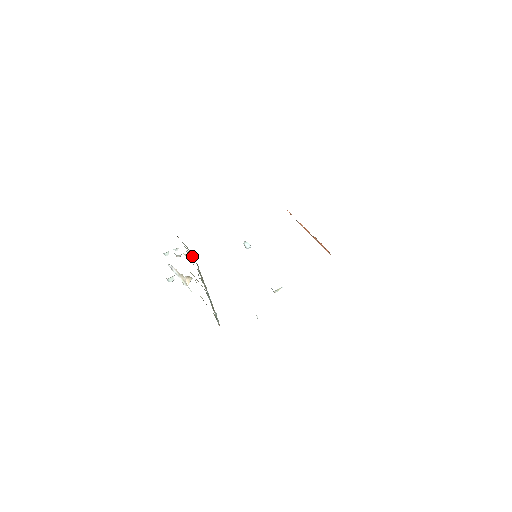
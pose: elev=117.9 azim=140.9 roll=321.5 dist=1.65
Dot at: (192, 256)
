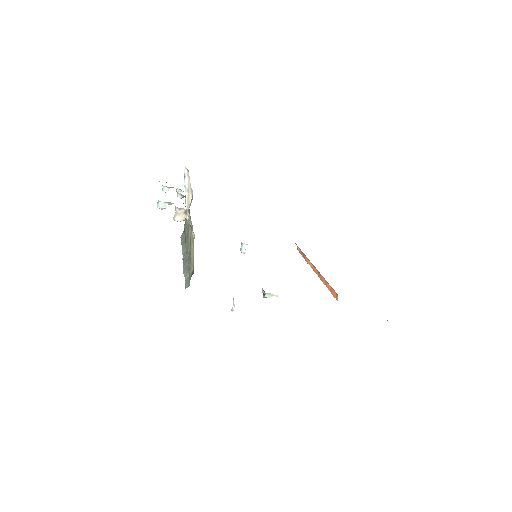
Dot at: occluded
